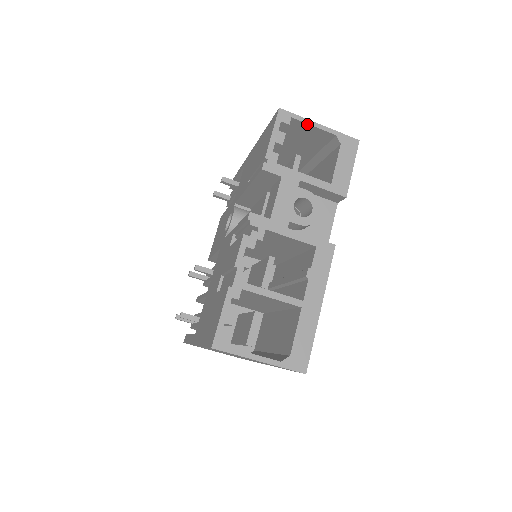
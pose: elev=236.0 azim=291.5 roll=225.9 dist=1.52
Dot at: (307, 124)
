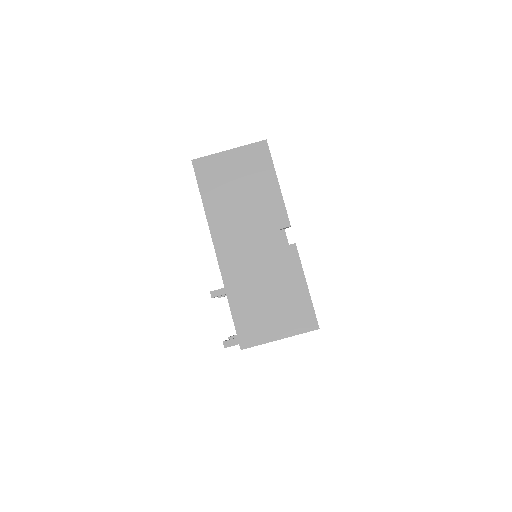
Dot at: occluded
